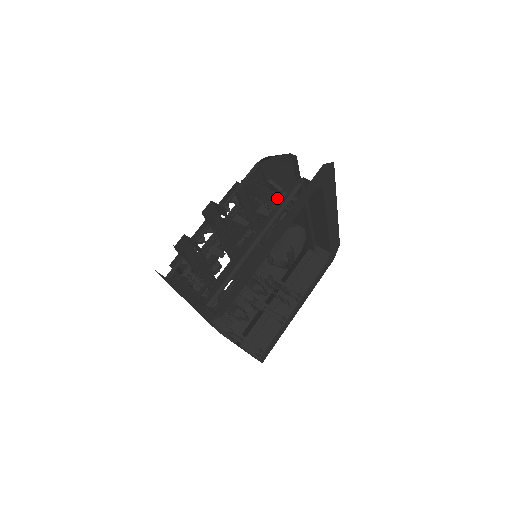
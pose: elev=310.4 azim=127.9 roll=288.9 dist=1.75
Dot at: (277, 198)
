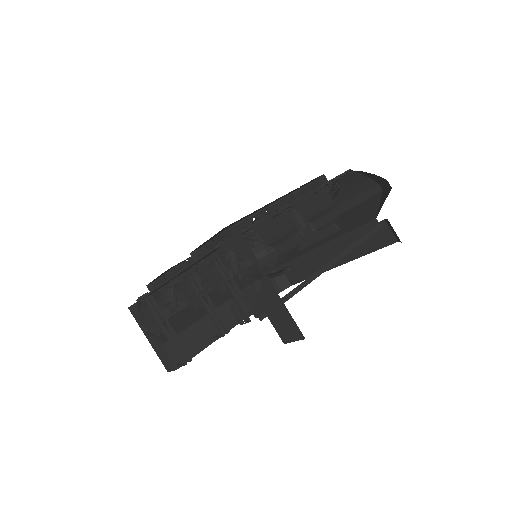
Dot at: occluded
